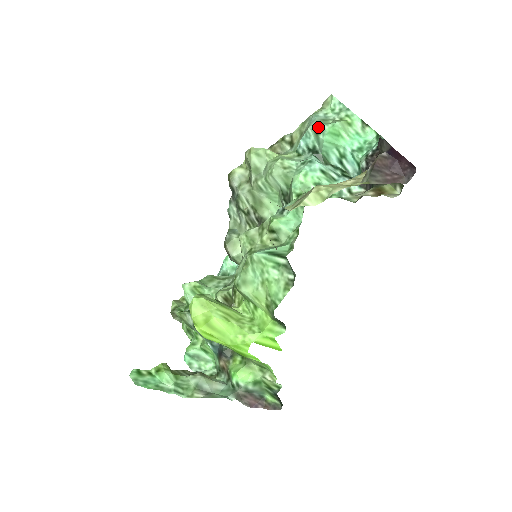
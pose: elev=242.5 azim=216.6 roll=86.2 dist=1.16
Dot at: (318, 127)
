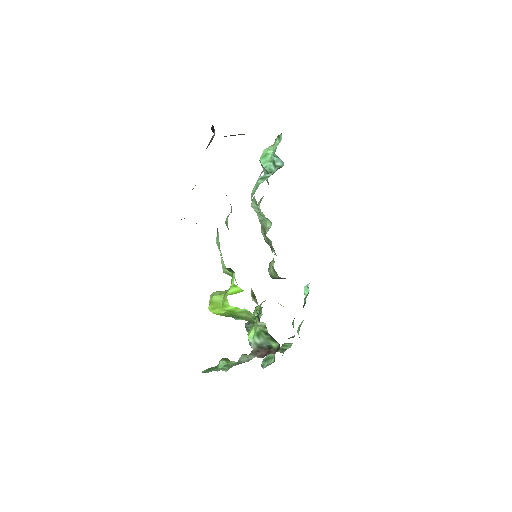
Dot at: (260, 162)
